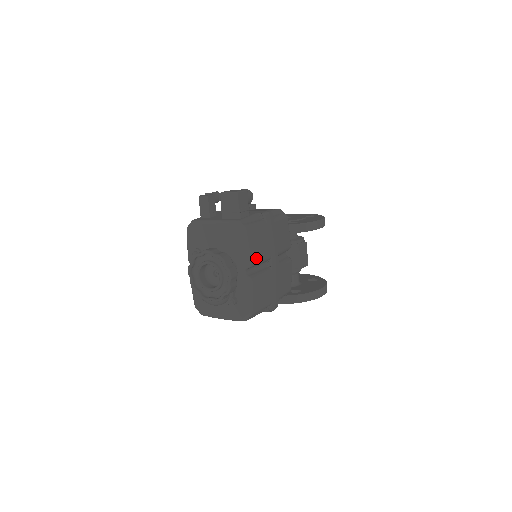
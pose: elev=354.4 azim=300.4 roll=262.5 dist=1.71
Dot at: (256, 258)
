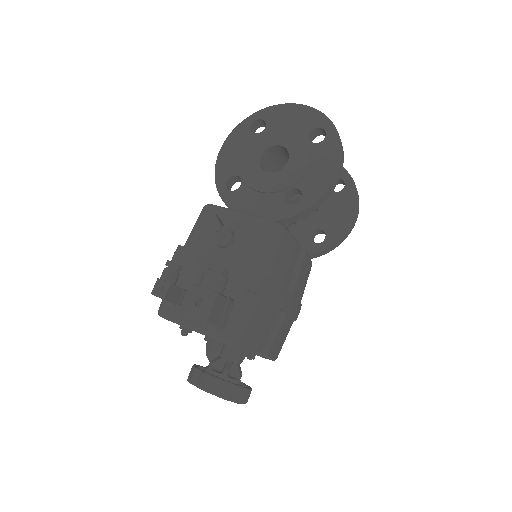
Dot at: (262, 340)
